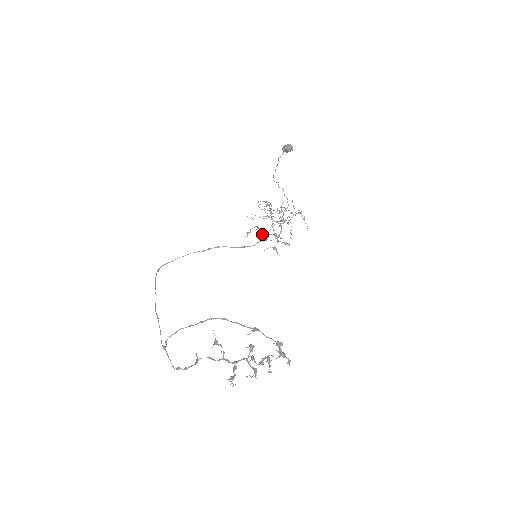
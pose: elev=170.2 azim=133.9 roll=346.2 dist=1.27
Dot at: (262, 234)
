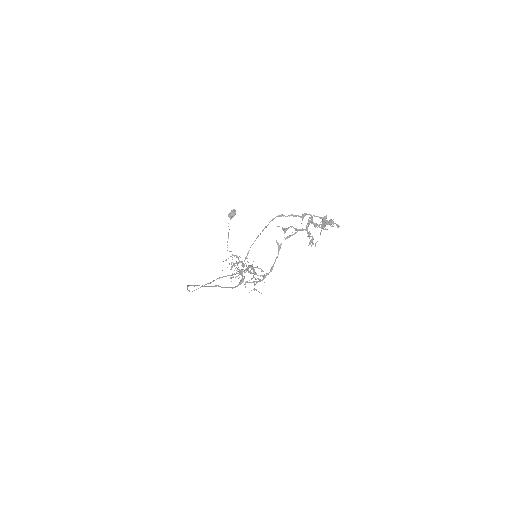
Dot at: occluded
